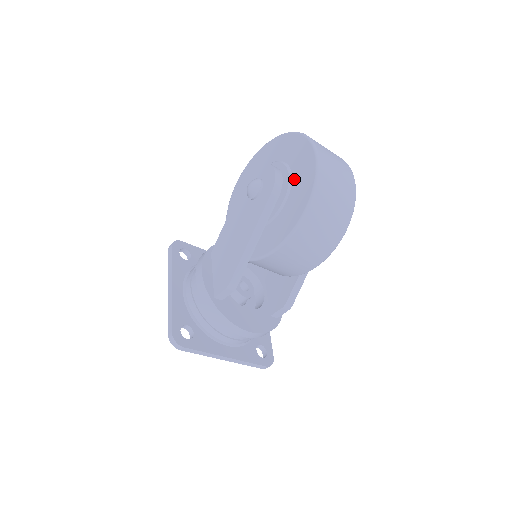
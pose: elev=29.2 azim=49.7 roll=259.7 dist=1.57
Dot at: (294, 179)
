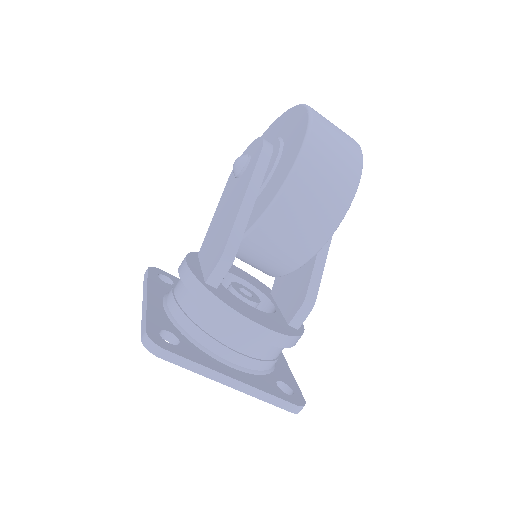
Dot at: (285, 137)
